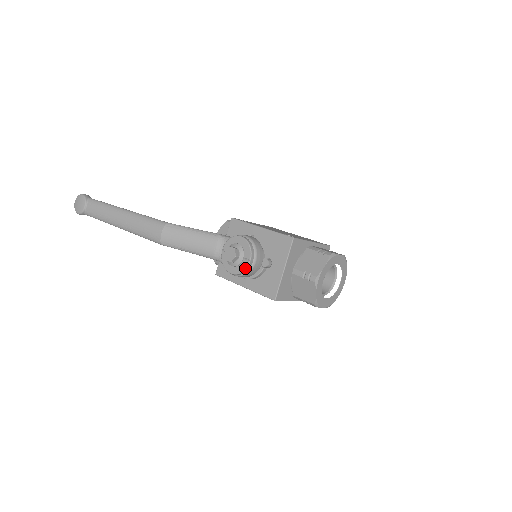
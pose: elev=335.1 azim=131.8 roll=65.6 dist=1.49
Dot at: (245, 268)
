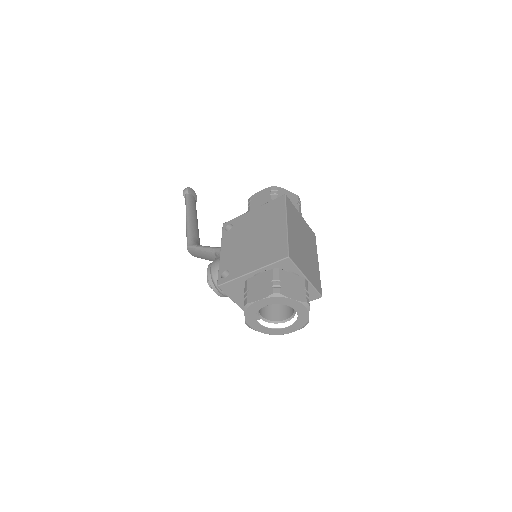
Dot at: occluded
